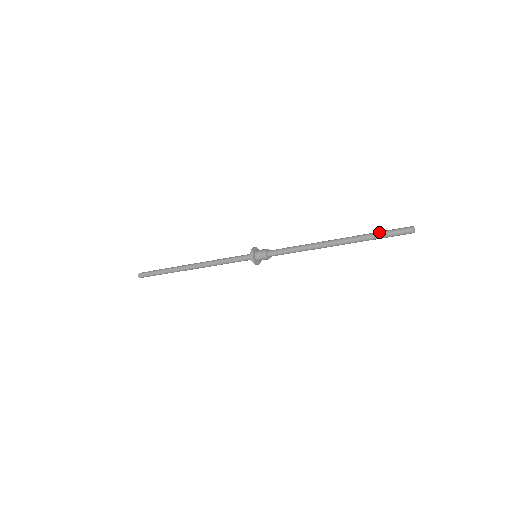
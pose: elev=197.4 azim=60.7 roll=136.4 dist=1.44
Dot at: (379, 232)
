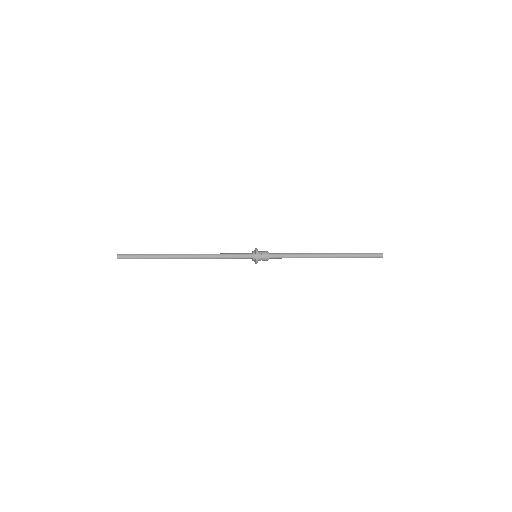
Dot at: (360, 255)
